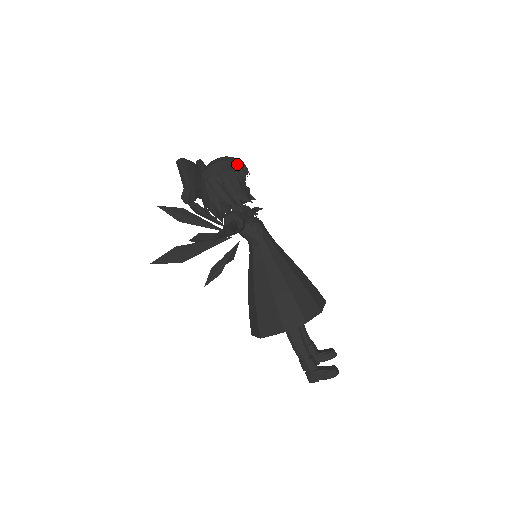
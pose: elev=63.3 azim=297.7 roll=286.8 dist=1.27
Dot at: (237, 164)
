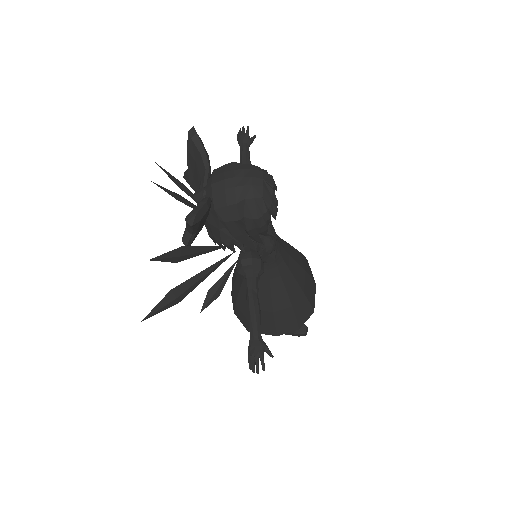
Dot at: (270, 202)
